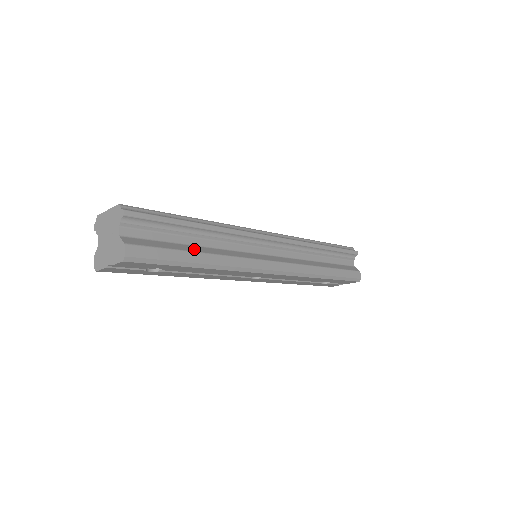
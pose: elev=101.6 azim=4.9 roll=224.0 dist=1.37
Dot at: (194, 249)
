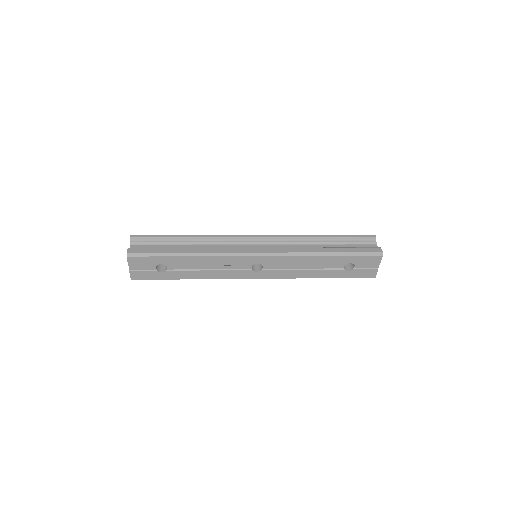
Dot at: (181, 248)
